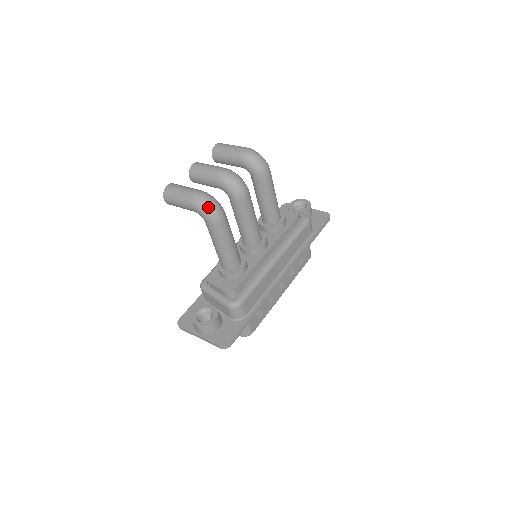
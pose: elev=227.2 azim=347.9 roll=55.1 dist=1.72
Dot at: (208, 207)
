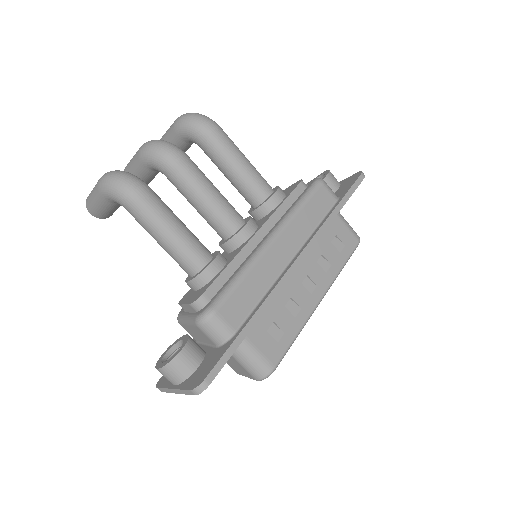
Dot at: (113, 182)
